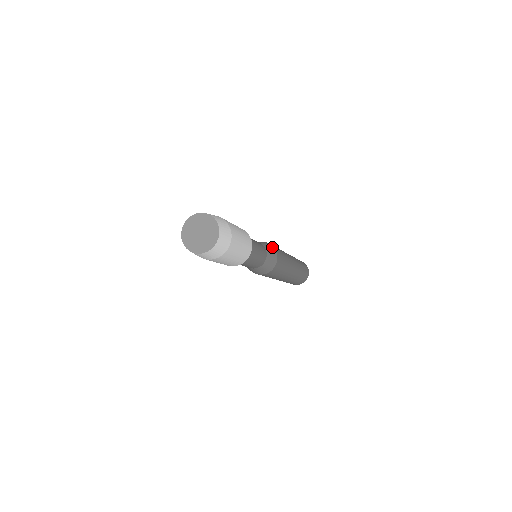
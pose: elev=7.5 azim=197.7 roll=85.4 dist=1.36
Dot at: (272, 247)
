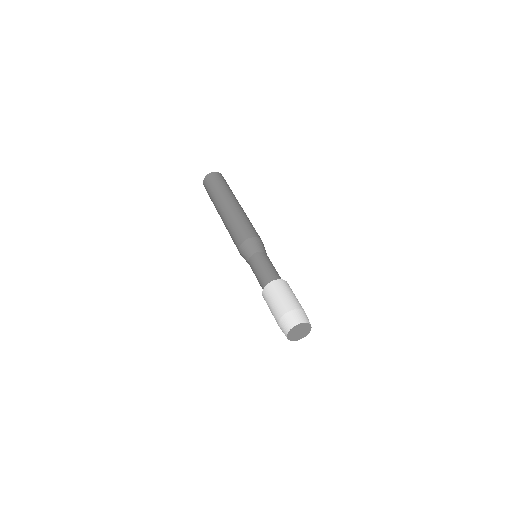
Dot at: (254, 240)
